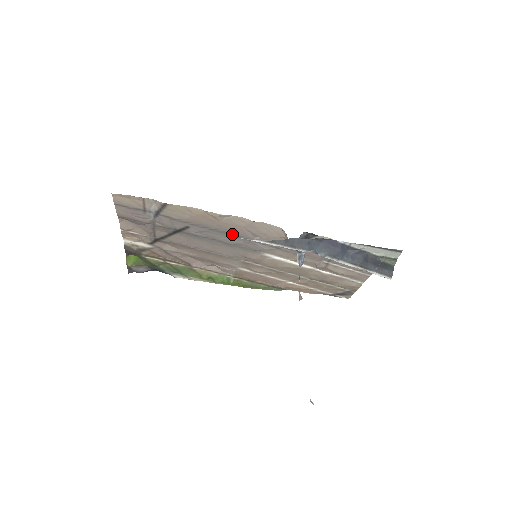
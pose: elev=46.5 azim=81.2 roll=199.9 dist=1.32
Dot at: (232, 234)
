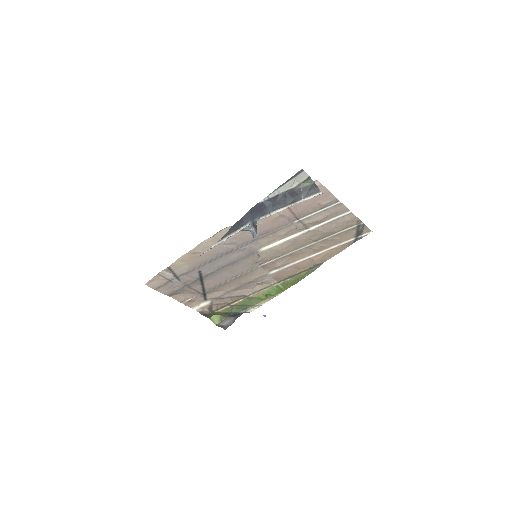
Dot at: (222, 254)
